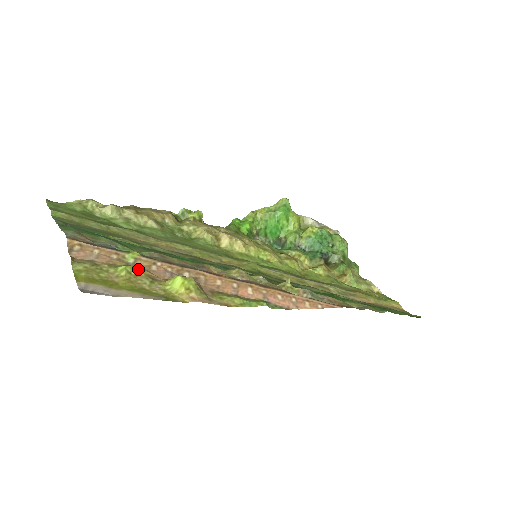
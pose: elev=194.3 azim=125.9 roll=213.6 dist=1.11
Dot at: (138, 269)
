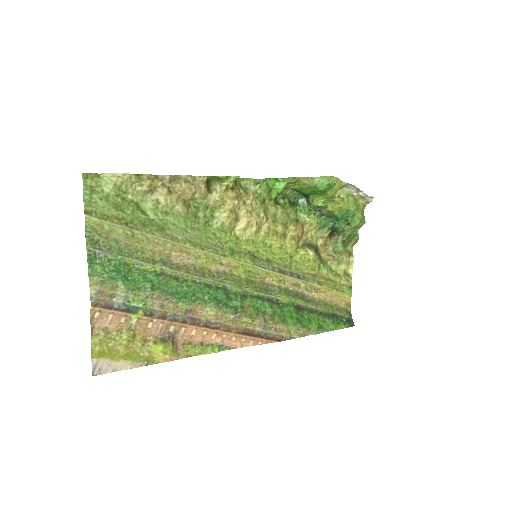
Dot at: (137, 332)
